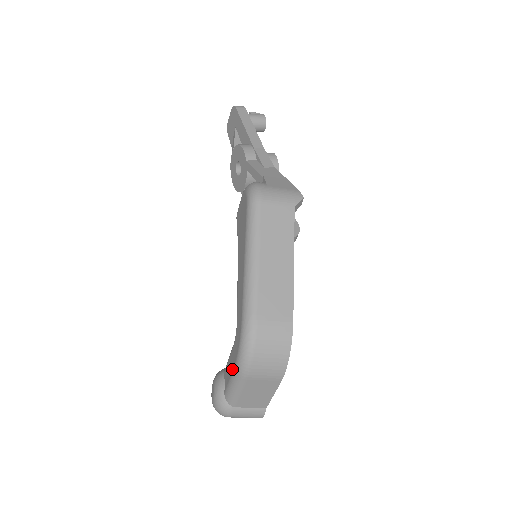
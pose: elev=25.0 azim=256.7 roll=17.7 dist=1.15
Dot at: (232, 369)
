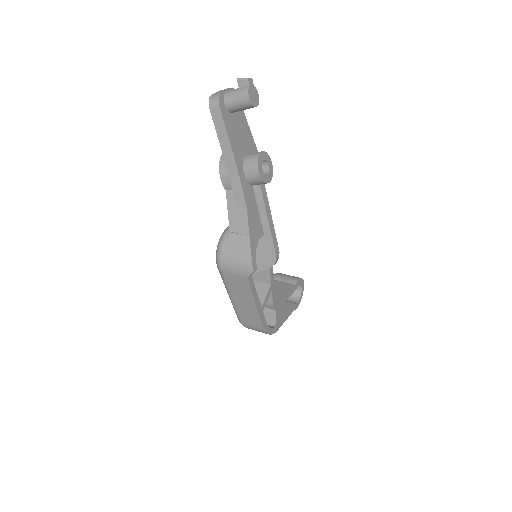
Dot at: occluded
